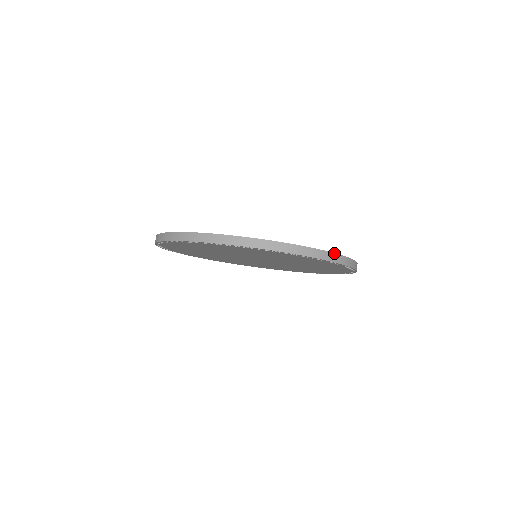
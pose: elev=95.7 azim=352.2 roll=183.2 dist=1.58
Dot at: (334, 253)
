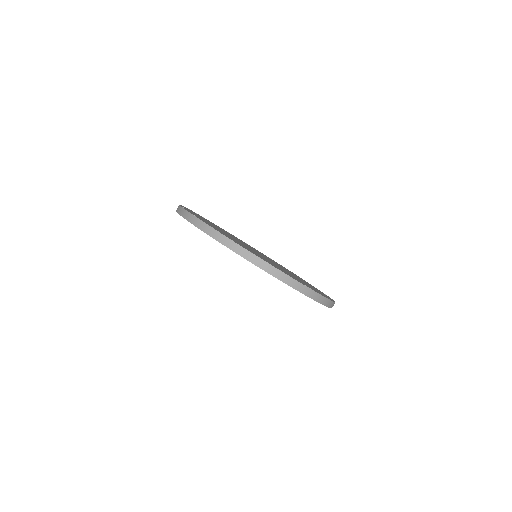
Dot at: occluded
